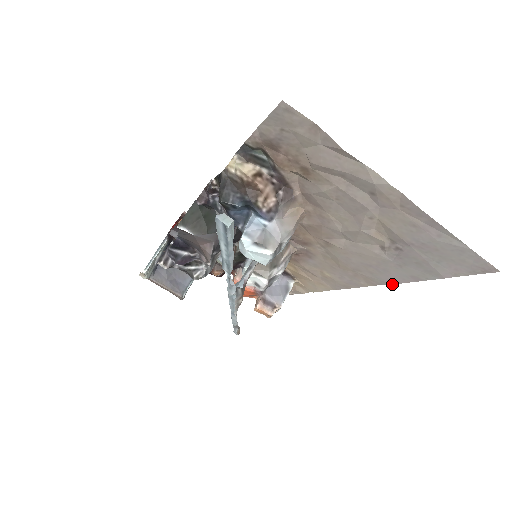
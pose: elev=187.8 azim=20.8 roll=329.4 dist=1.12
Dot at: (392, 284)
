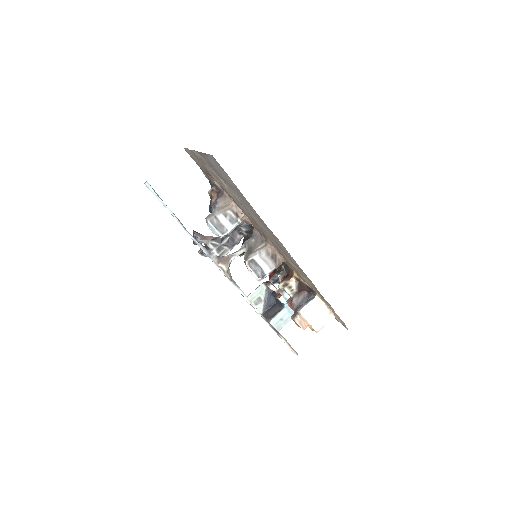
Dot at: (266, 225)
